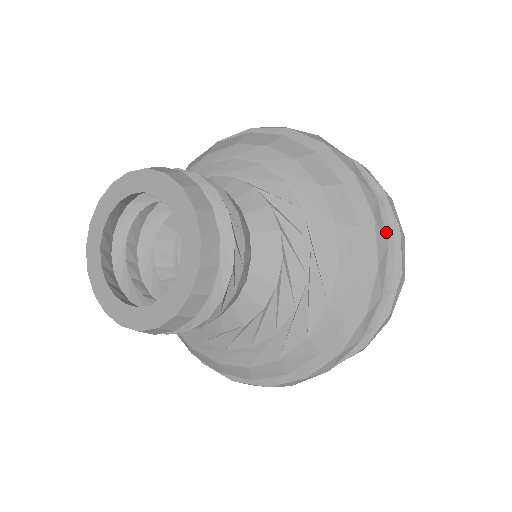
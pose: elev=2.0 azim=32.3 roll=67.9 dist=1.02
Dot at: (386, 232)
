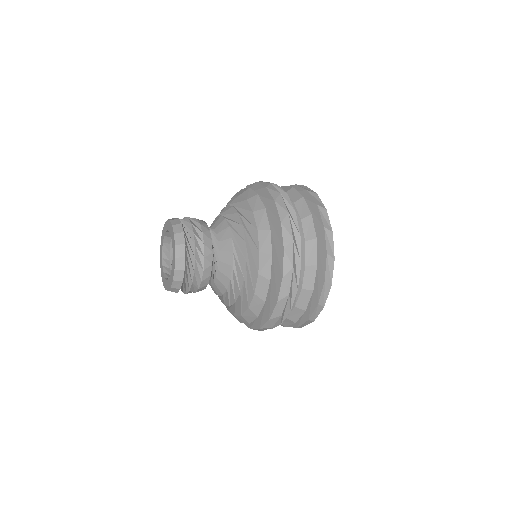
Dot at: (299, 258)
